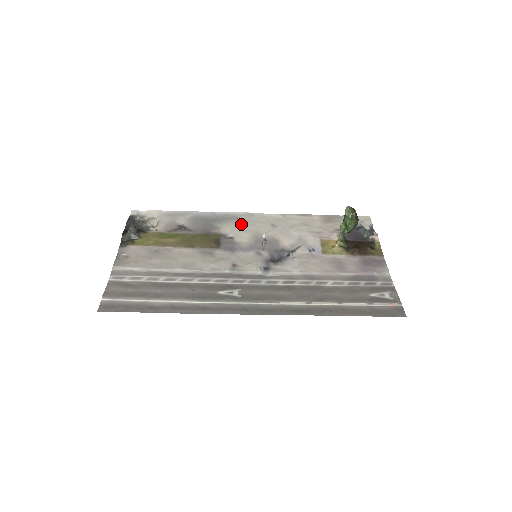
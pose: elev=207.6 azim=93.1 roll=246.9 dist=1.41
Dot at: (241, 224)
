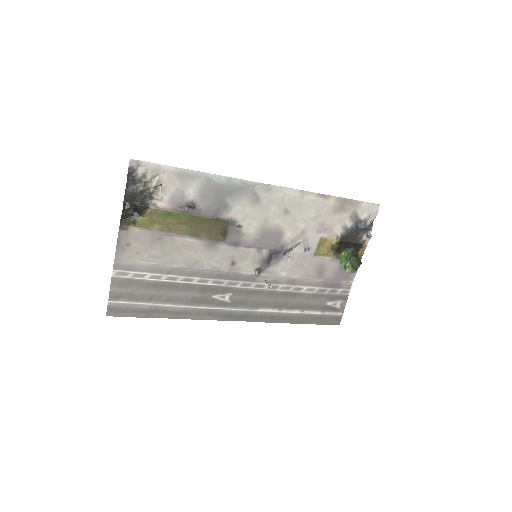
Dot at: (255, 205)
